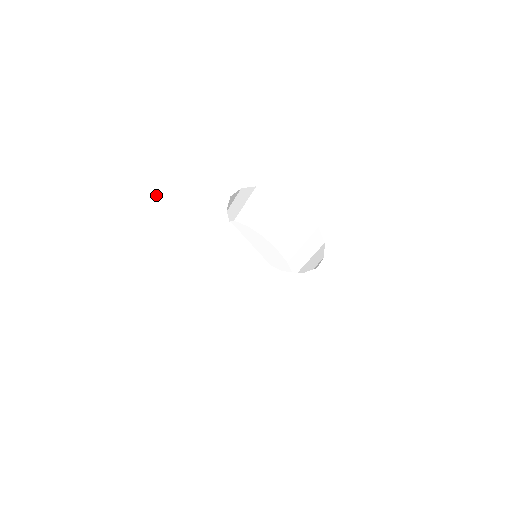
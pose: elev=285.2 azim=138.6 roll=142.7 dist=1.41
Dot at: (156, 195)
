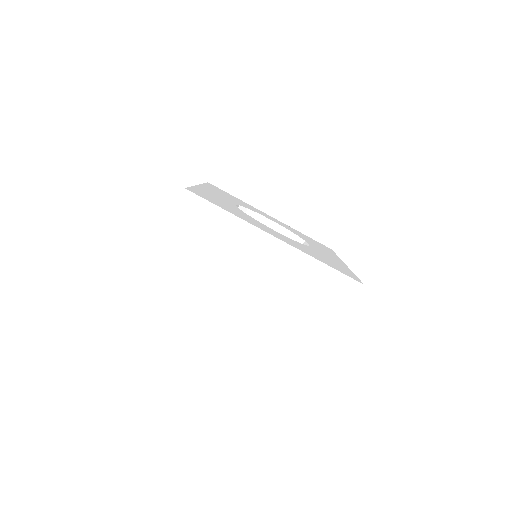
Dot at: (213, 201)
